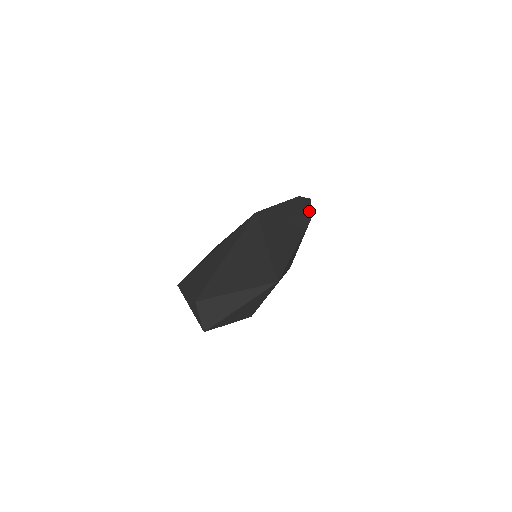
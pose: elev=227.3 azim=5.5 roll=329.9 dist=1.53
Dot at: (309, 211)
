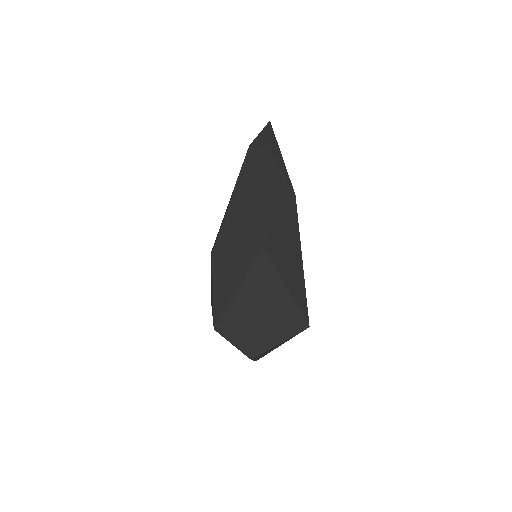
Dot at: (287, 175)
